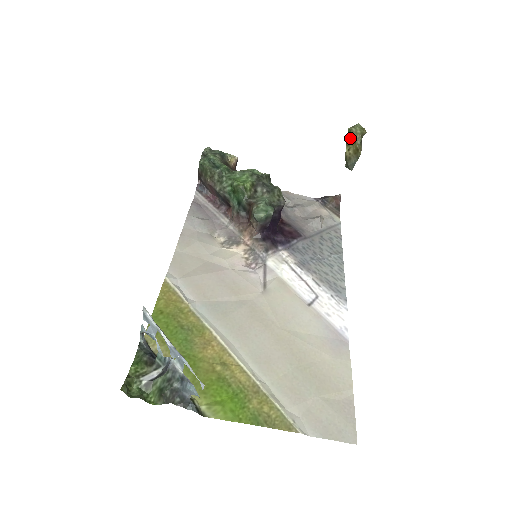
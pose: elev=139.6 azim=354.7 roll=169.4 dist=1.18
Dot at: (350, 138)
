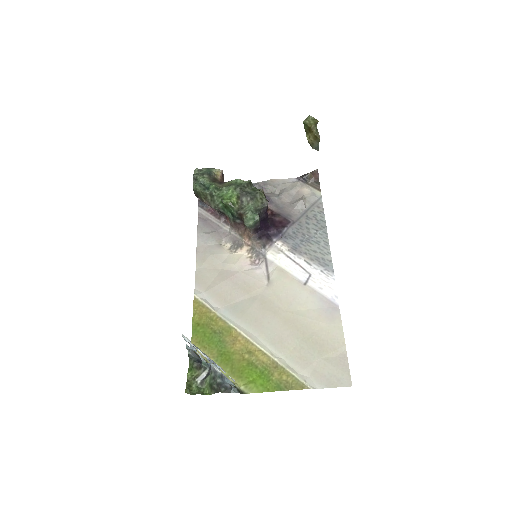
Dot at: (307, 128)
